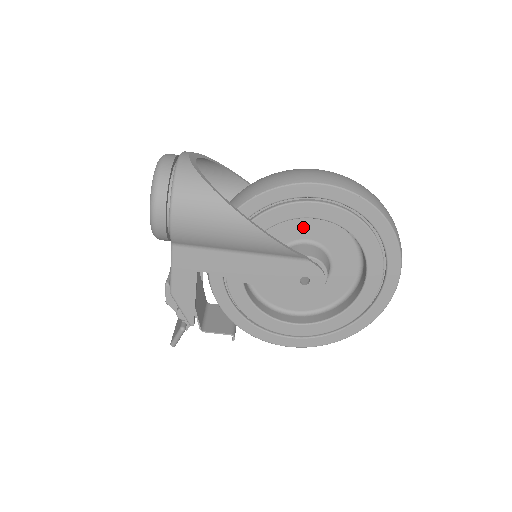
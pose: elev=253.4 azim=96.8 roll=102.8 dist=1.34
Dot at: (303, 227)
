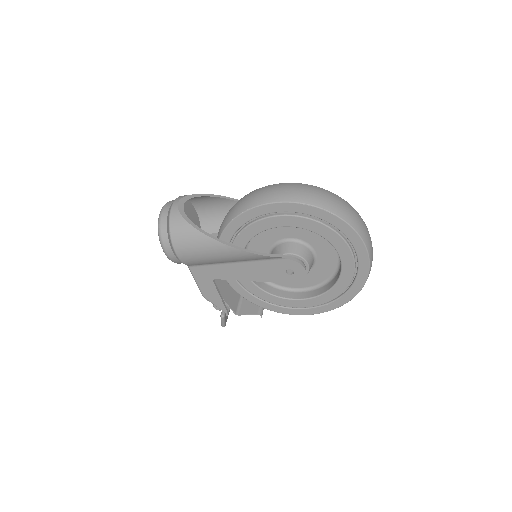
Dot at: (279, 231)
